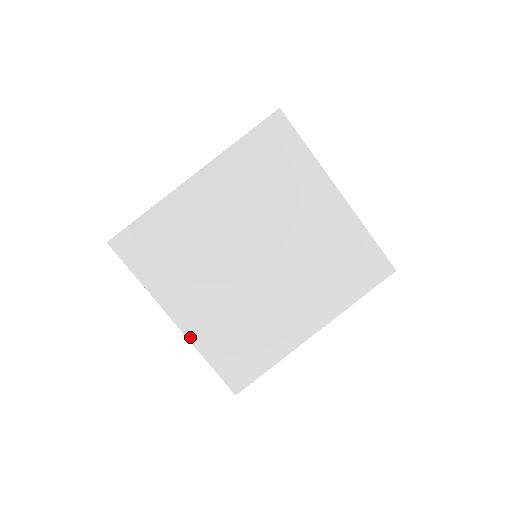
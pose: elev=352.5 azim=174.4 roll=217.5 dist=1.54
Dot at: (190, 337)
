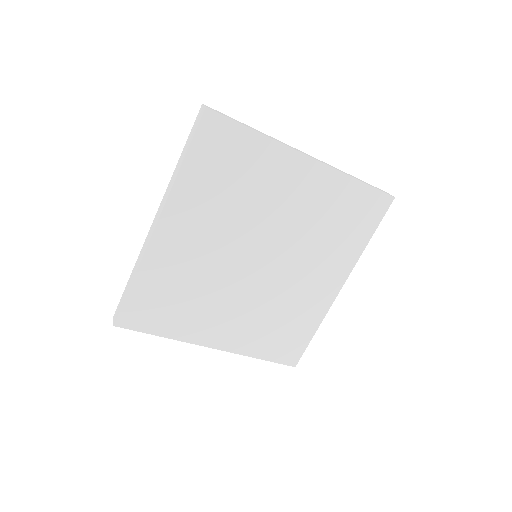
Dot at: (234, 351)
